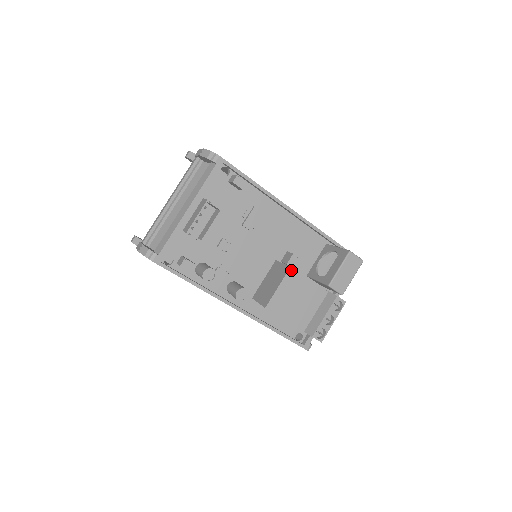
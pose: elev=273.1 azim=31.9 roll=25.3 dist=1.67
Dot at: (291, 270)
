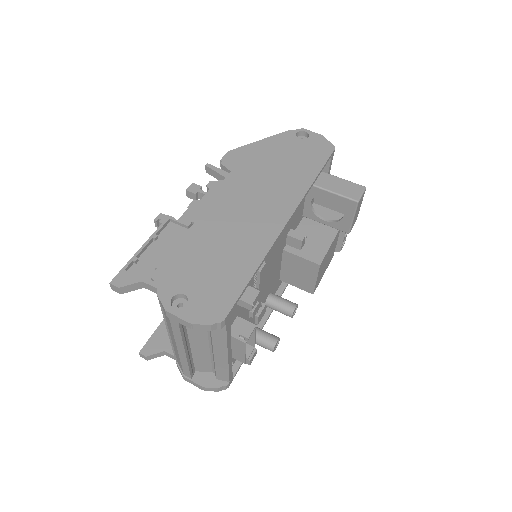
Dot at: (321, 265)
